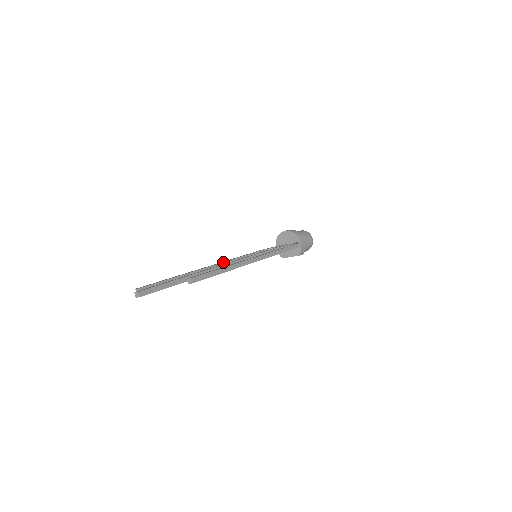
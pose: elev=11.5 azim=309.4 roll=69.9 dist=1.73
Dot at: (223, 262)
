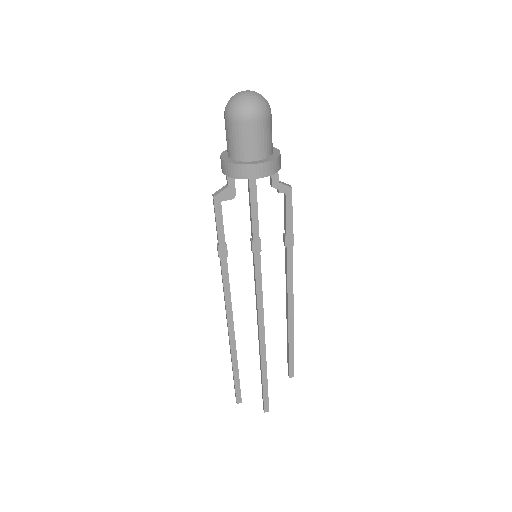
Dot at: occluded
